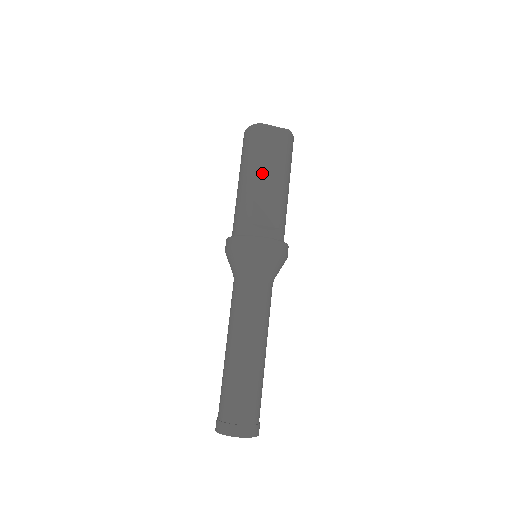
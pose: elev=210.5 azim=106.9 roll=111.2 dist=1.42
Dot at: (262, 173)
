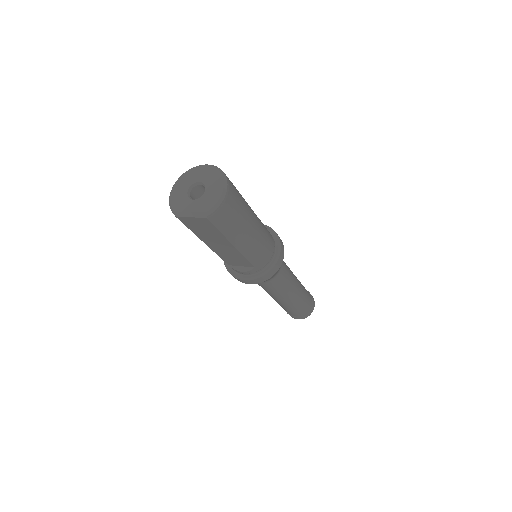
Dot at: (210, 243)
